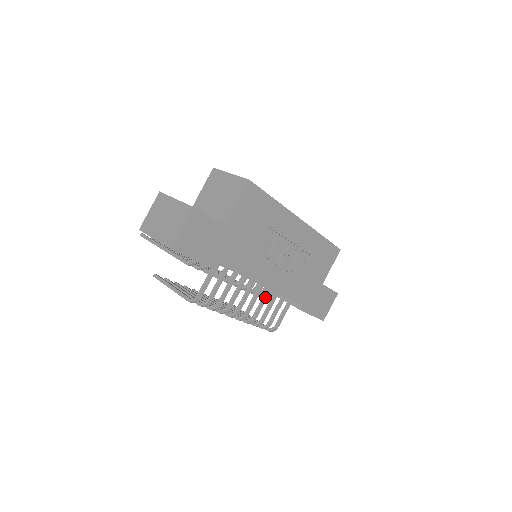
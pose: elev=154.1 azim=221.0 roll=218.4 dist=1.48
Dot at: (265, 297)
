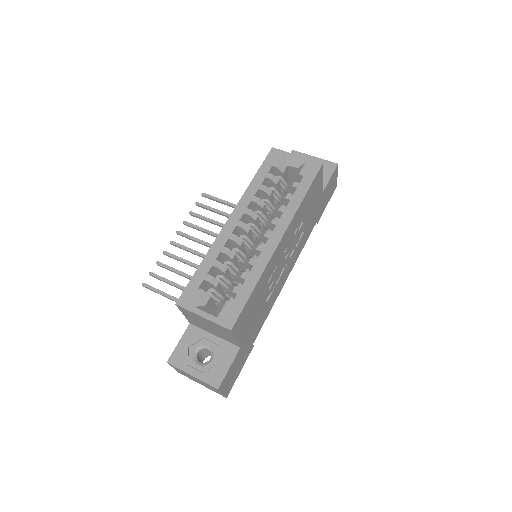
Dot at: occluded
